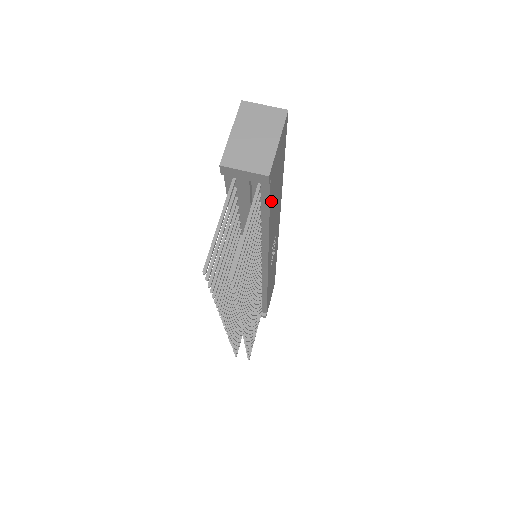
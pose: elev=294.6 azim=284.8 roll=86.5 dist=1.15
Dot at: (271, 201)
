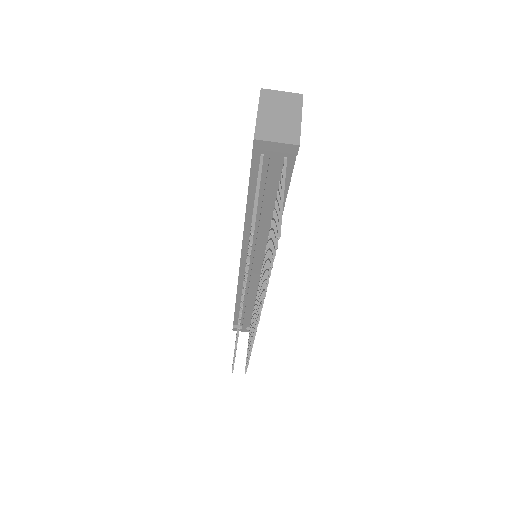
Dot at: occluded
